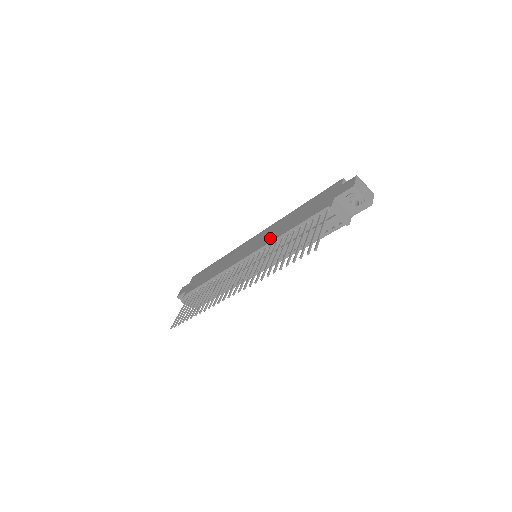
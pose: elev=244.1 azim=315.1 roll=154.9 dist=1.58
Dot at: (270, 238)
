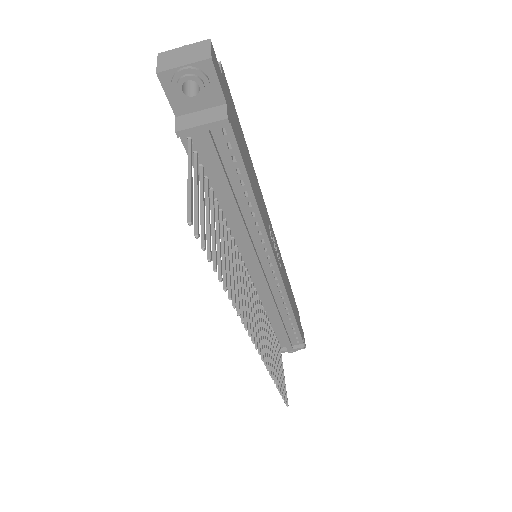
Dot at: occluded
